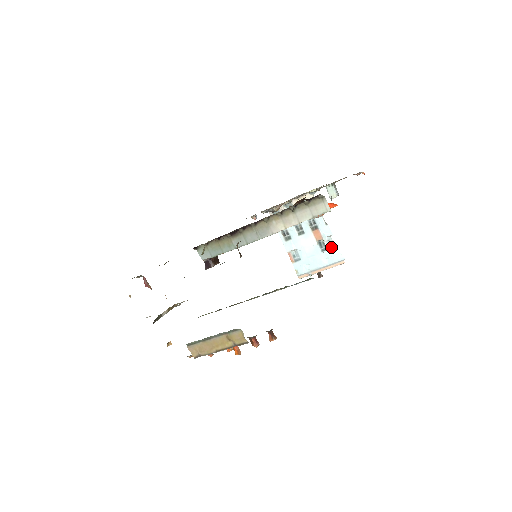
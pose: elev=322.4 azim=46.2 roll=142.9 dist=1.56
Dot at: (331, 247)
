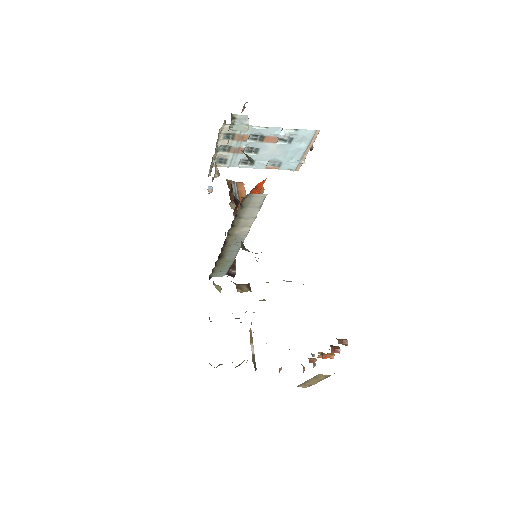
Dot at: (293, 134)
